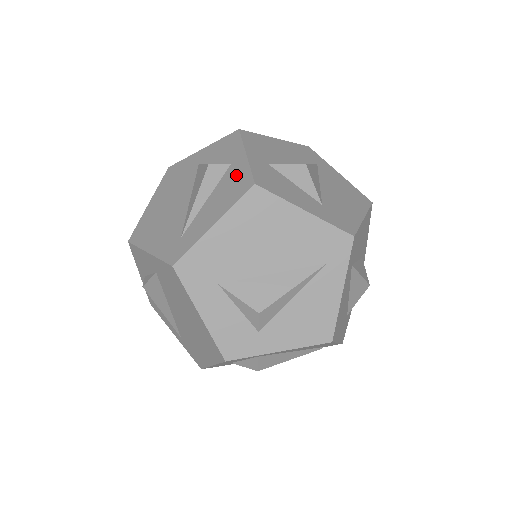
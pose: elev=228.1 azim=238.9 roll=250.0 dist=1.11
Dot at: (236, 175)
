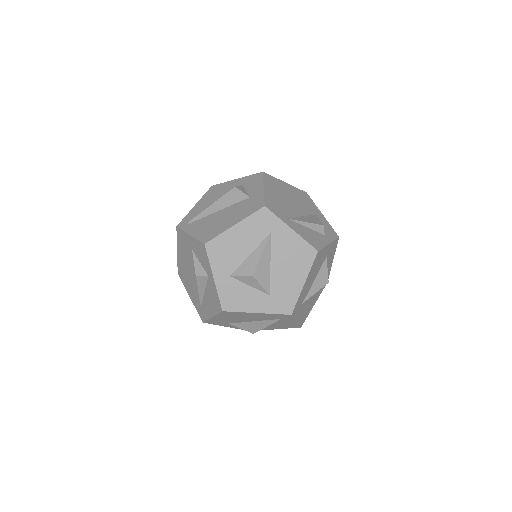
Dot at: (213, 291)
